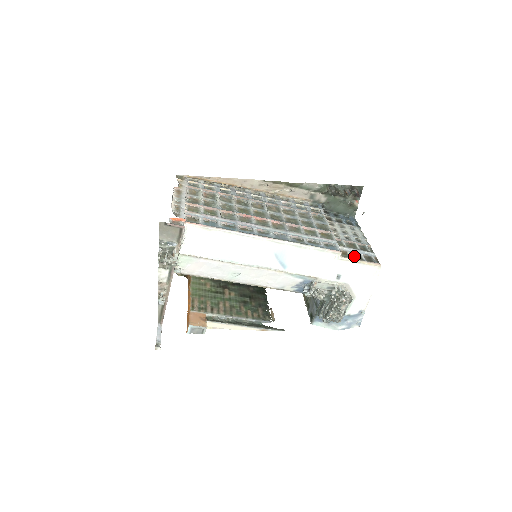
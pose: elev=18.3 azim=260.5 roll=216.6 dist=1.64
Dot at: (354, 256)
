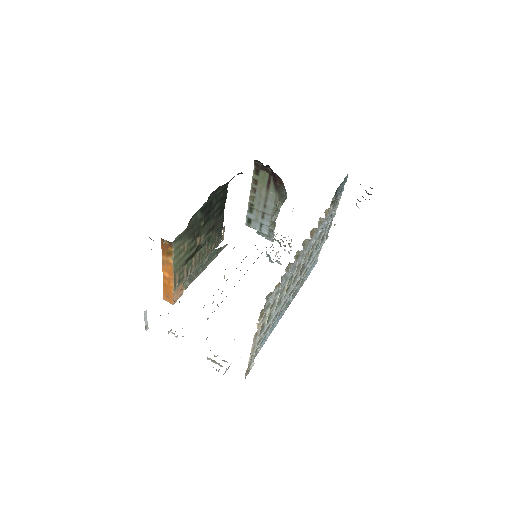
Dot at: occluded
